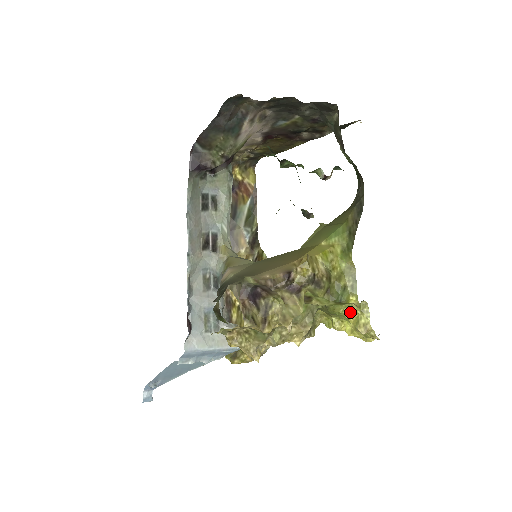
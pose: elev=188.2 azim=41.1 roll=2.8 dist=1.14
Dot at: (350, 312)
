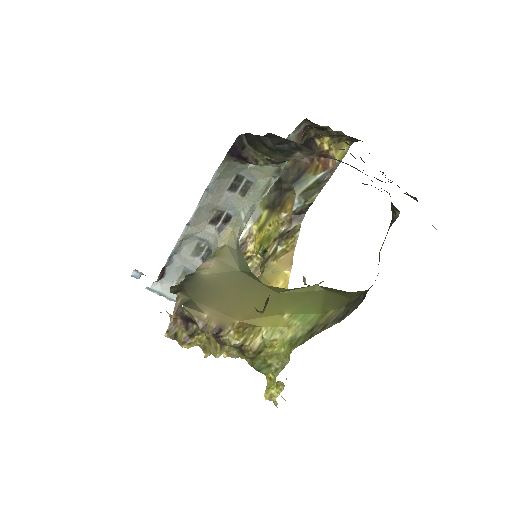
Dot at: (270, 377)
